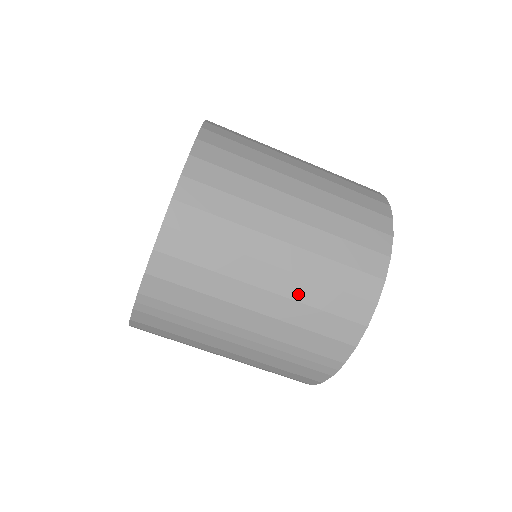
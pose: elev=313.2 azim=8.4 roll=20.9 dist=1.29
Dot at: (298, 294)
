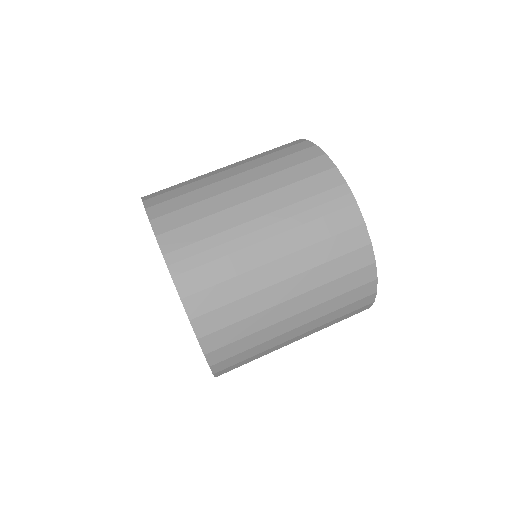
Dot at: (263, 174)
